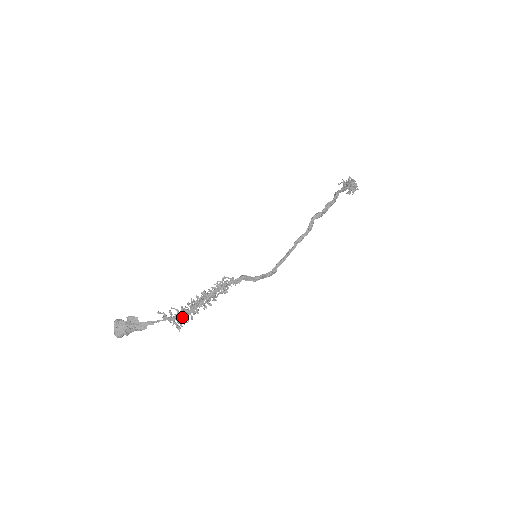
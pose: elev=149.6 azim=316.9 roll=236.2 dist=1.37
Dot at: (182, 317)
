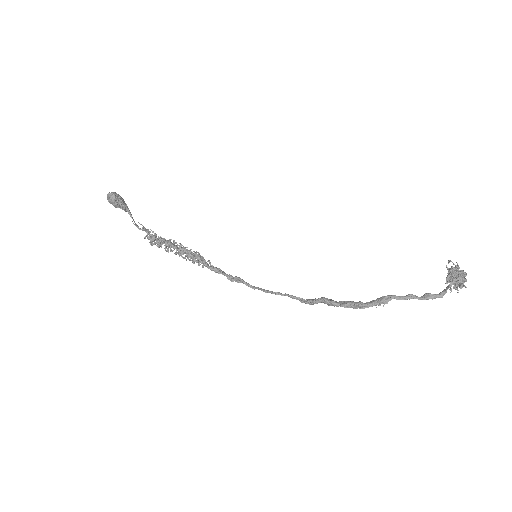
Dot at: (155, 243)
